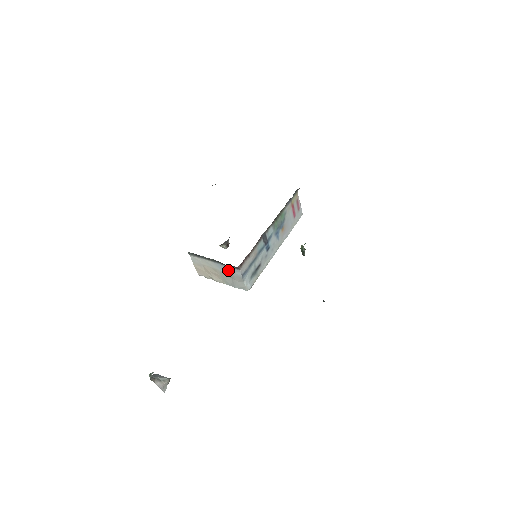
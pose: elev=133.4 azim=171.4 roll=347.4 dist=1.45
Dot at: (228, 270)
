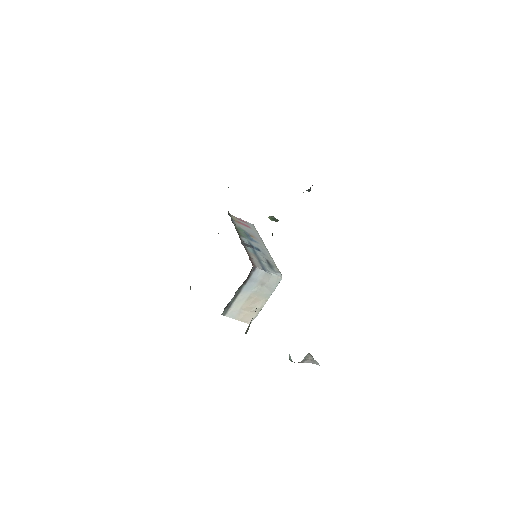
Dot at: (253, 282)
